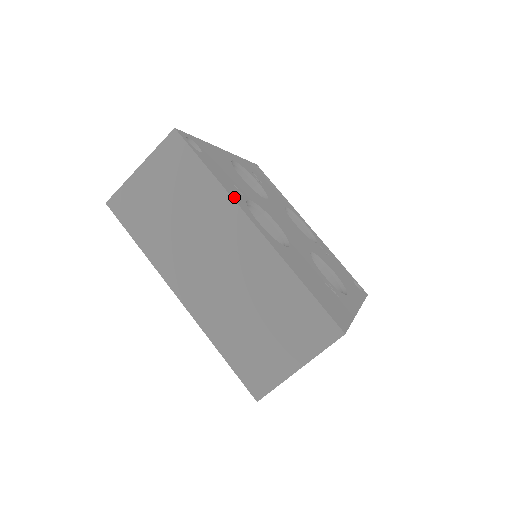
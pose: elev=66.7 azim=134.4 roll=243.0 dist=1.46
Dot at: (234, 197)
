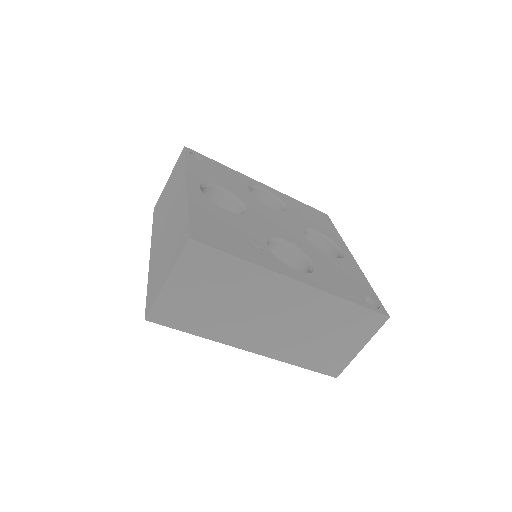
Dot at: (191, 173)
